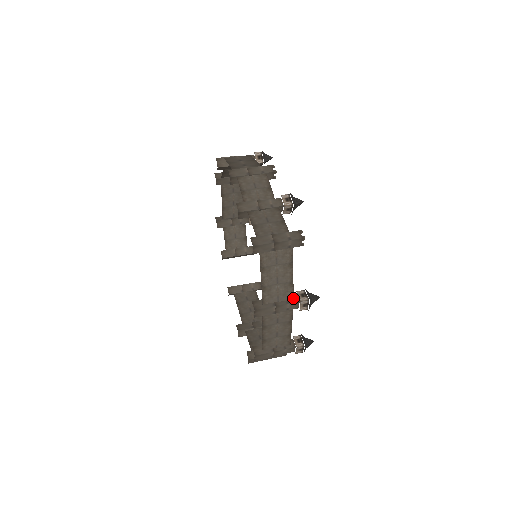
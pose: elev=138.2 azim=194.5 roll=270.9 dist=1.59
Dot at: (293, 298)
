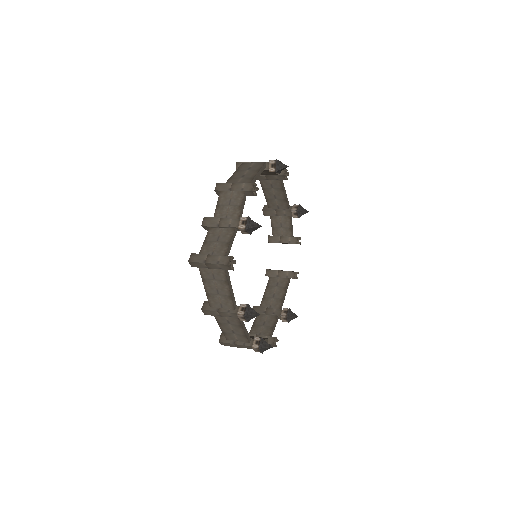
Dot at: (234, 309)
